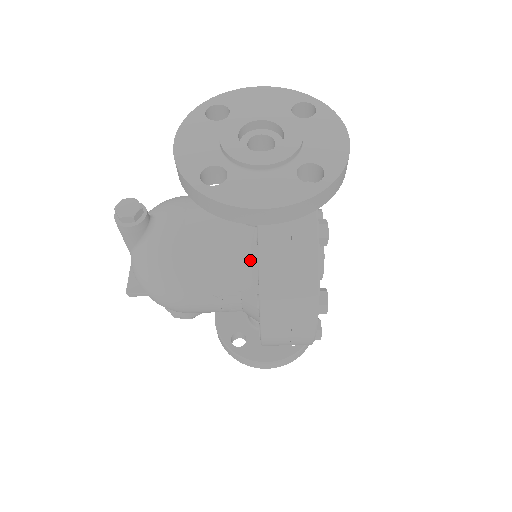
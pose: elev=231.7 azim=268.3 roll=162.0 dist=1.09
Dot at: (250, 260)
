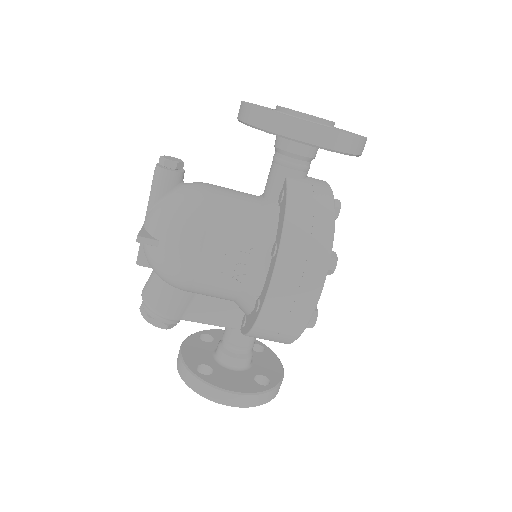
Dot at: (271, 218)
